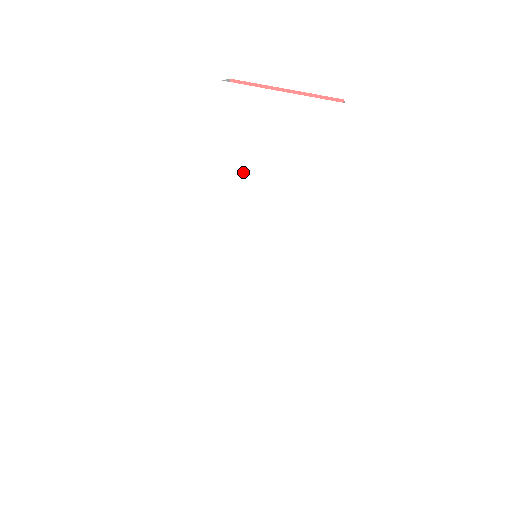
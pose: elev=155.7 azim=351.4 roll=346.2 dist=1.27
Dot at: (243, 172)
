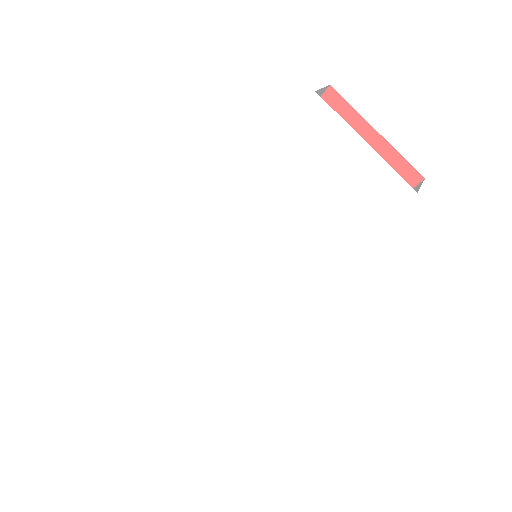
Dot at: (284, 186)
